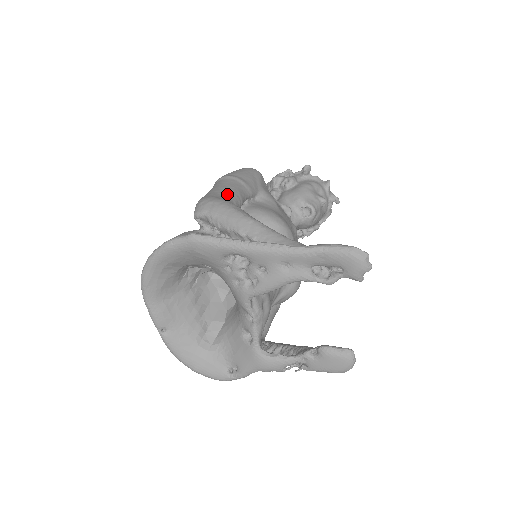
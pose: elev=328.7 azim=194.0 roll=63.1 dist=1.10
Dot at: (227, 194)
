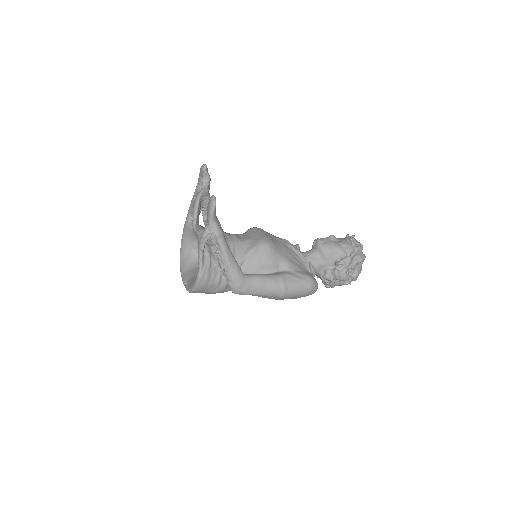
Dot at: occluded
